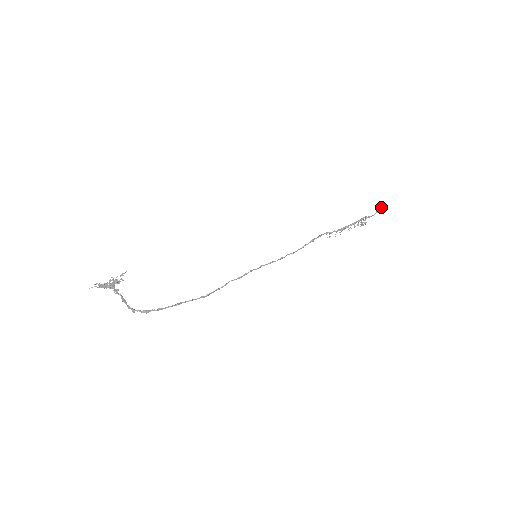
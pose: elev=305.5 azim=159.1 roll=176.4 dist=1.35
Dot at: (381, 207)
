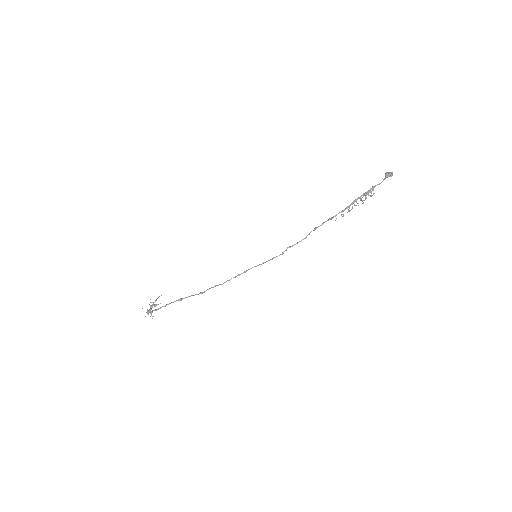
Dot at: (386, 173)
